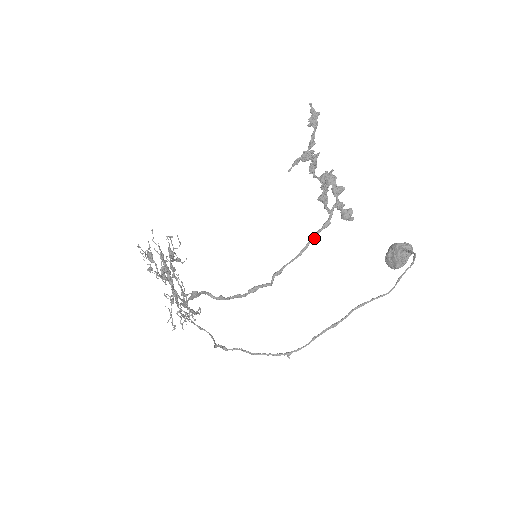
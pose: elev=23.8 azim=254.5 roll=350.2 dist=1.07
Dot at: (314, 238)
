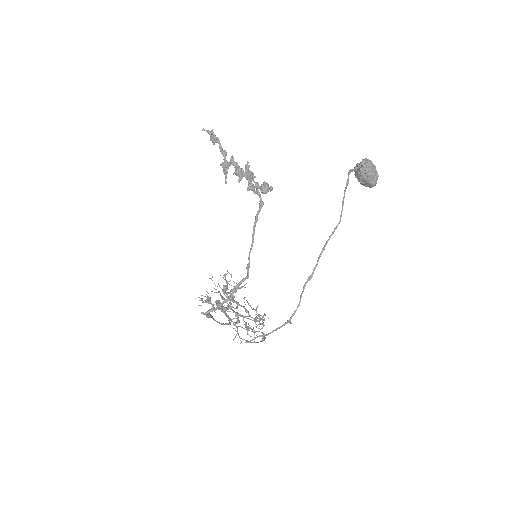
Dot at: (255, 223)
